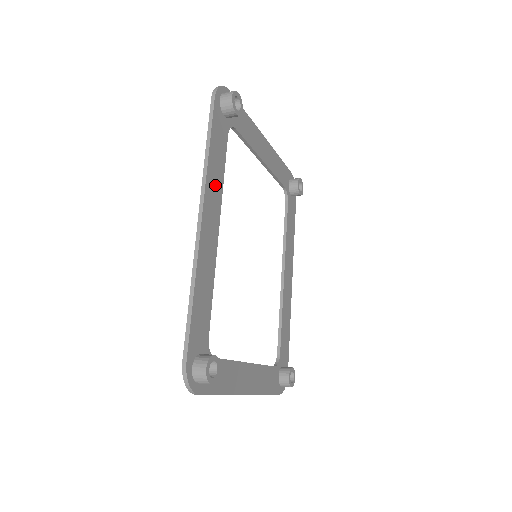
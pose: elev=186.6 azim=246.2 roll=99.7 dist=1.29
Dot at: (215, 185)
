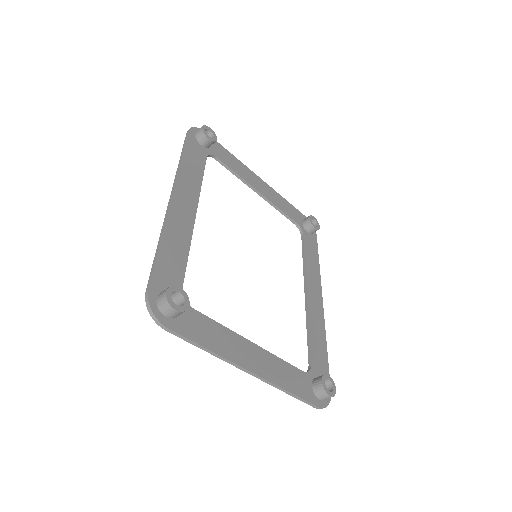
Dot at: (190, 181)
